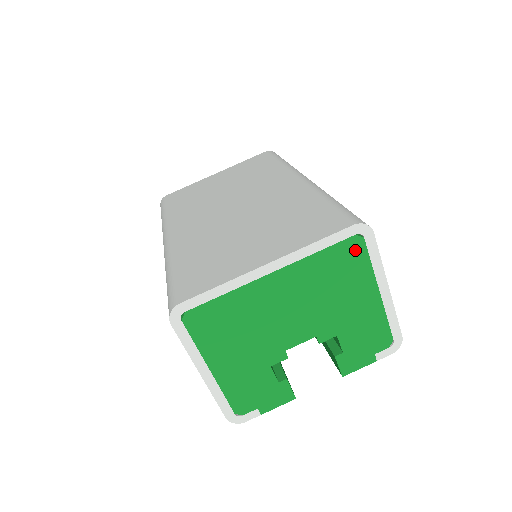
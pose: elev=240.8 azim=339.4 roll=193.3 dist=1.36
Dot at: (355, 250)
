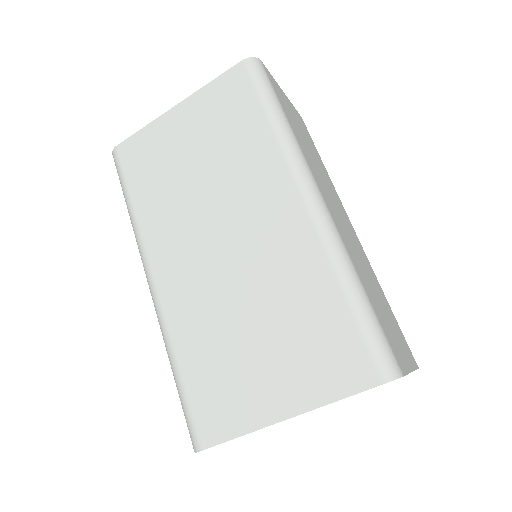
Dot at: occluded
